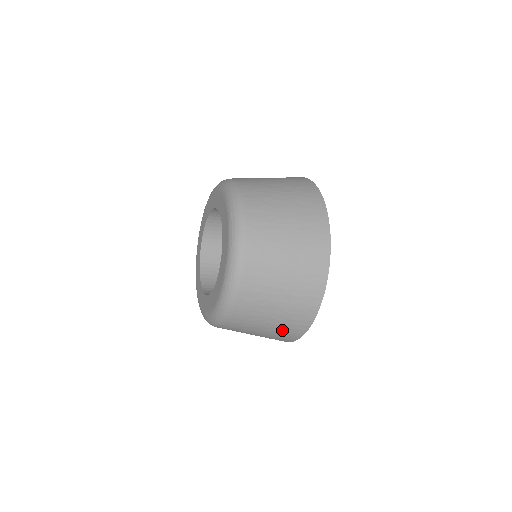
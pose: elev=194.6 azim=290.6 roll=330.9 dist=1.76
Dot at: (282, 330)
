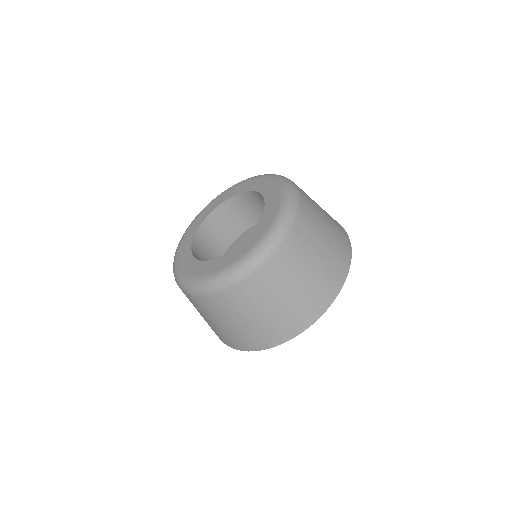
Dot at: (290, 315)
